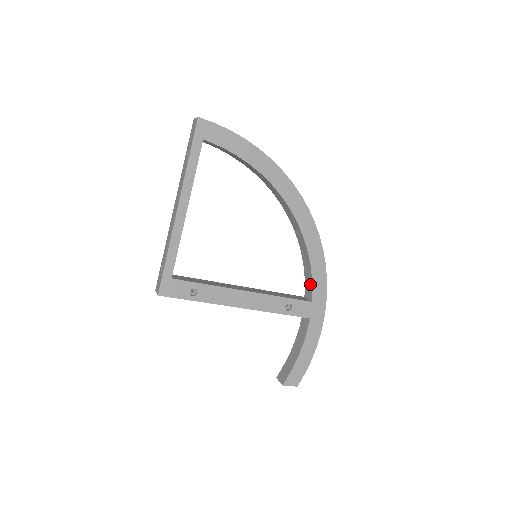
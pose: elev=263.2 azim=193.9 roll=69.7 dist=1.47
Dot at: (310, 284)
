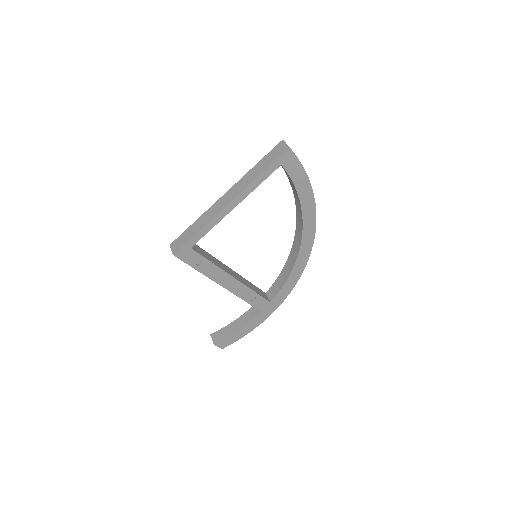
Dot at: (277, 290)
